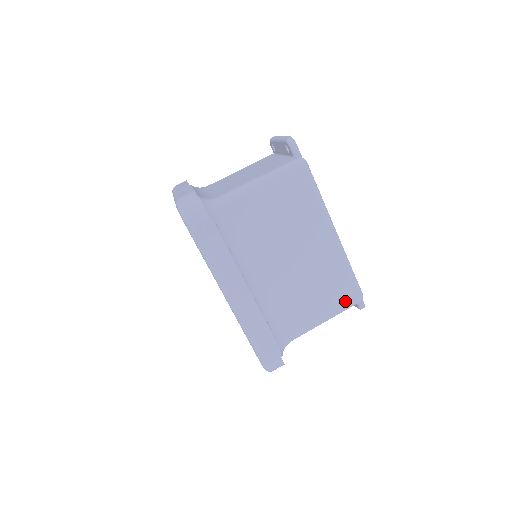
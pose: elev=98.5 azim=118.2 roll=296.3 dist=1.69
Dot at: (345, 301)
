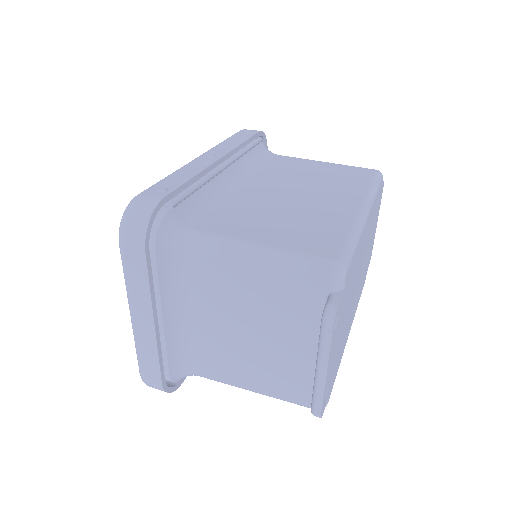
Dot at: (311, 250)
